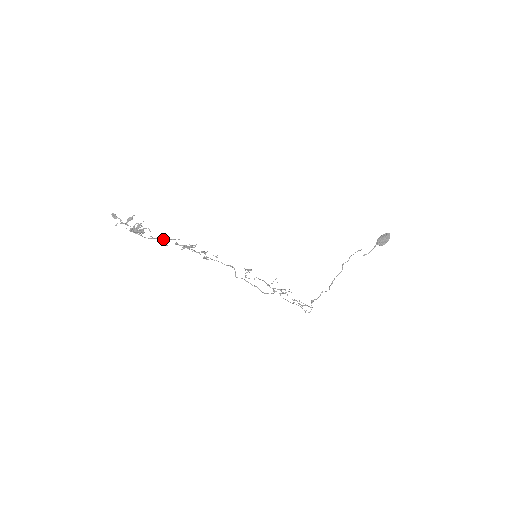
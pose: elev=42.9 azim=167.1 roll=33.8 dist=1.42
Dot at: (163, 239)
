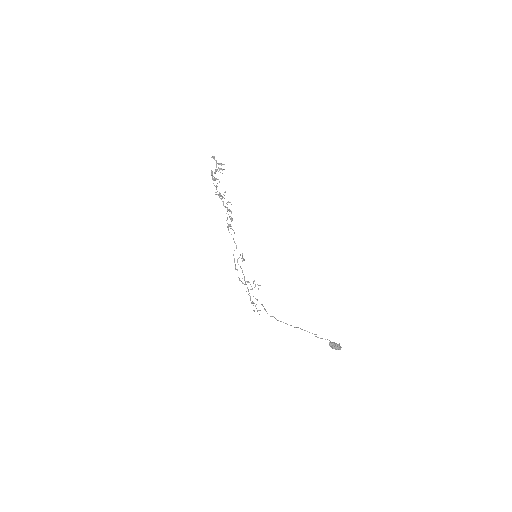
Dot at: occluded
